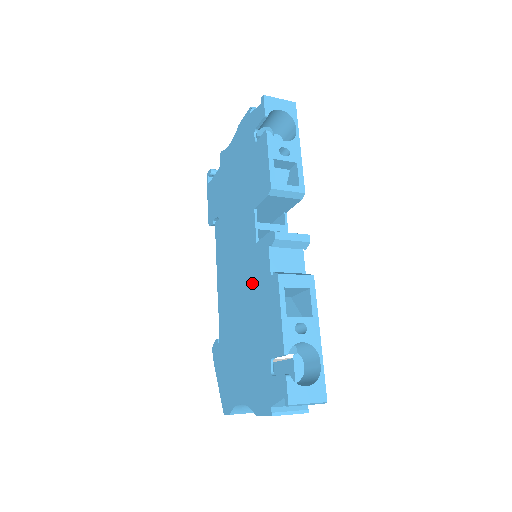
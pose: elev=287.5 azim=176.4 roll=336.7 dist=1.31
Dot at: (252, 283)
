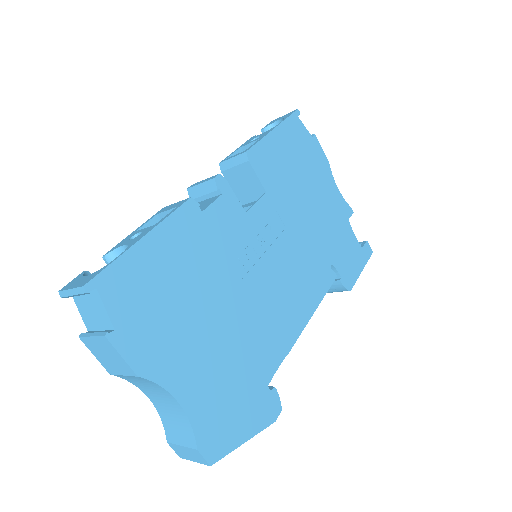
Dot at: occluded
